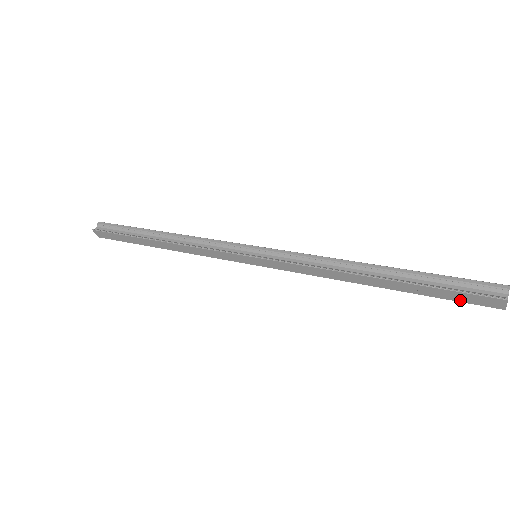
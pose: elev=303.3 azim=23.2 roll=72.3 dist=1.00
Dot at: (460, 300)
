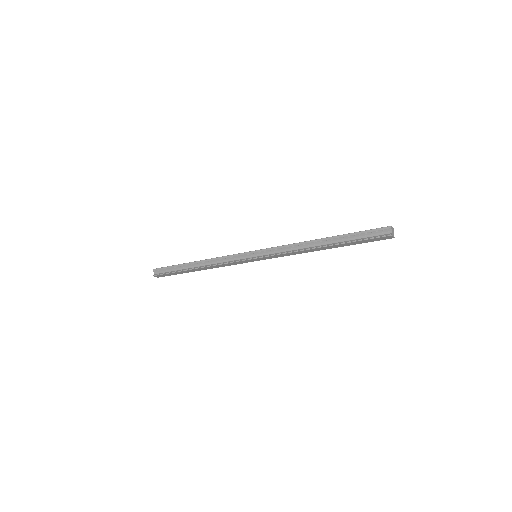
Dot at: (371, 241)
